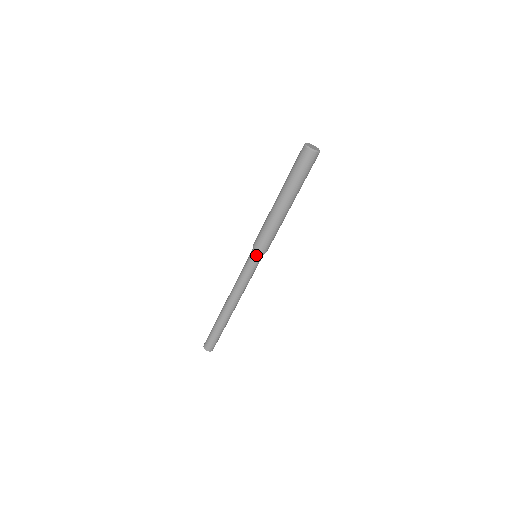
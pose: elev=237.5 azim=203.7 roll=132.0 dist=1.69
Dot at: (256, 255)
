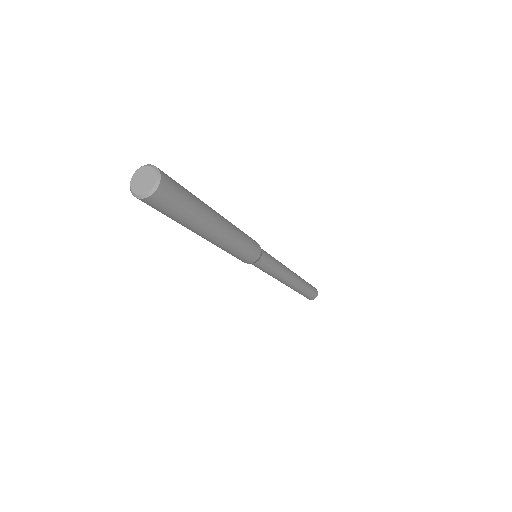
Dot at: occluded
